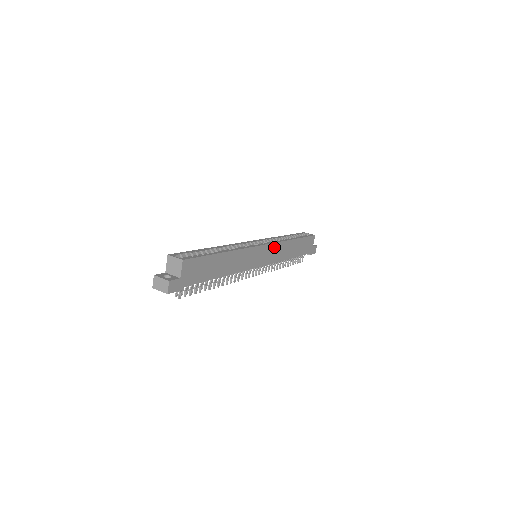
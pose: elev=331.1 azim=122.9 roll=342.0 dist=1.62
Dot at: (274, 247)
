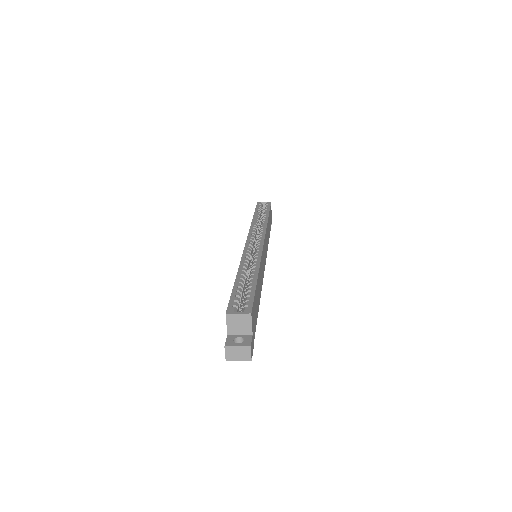
Dot at: occluded
